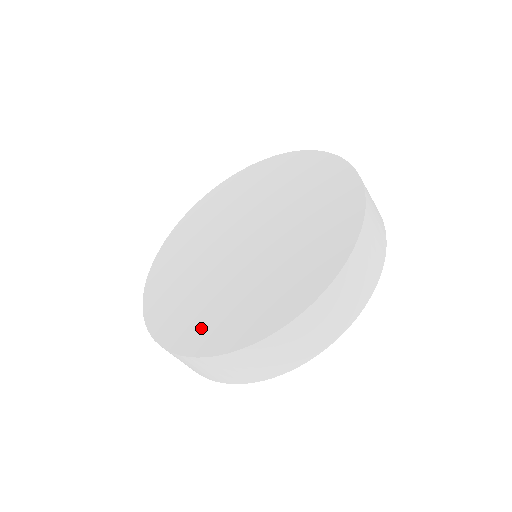
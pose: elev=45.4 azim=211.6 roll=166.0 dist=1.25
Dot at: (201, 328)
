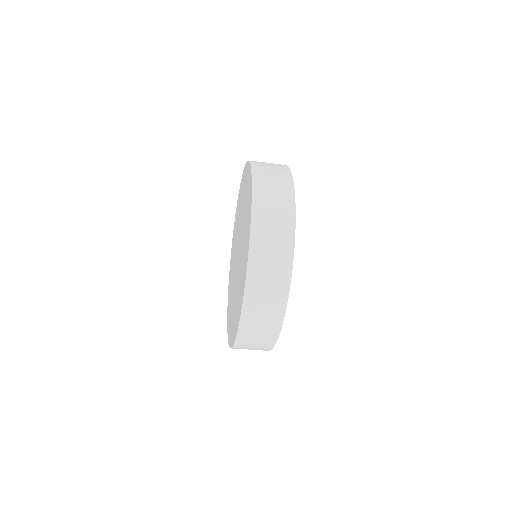
Dot at: (233, 325)
